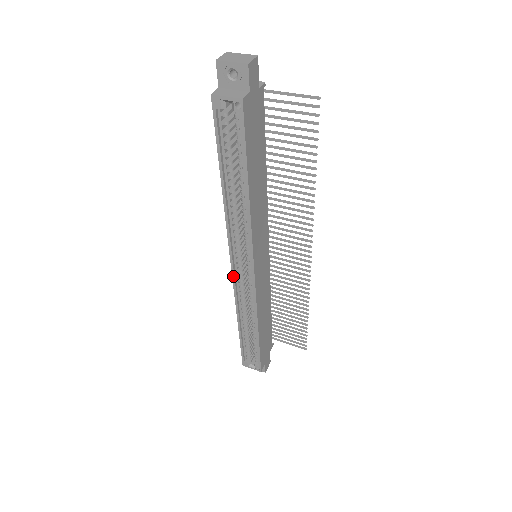
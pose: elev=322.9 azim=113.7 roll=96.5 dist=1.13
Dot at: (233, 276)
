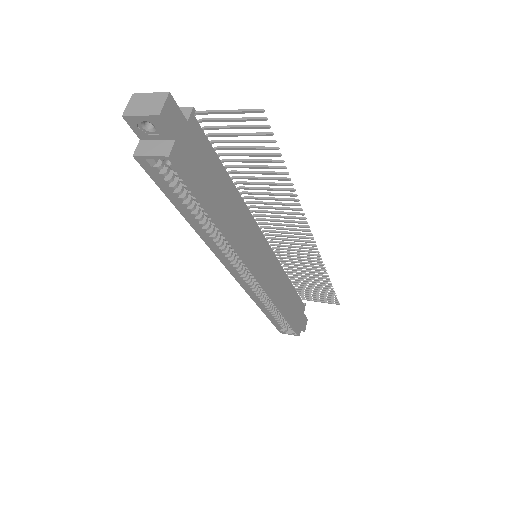
Dot at: (239, 282)
